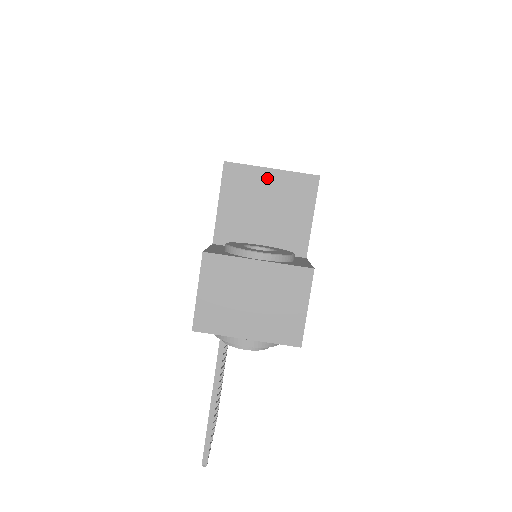
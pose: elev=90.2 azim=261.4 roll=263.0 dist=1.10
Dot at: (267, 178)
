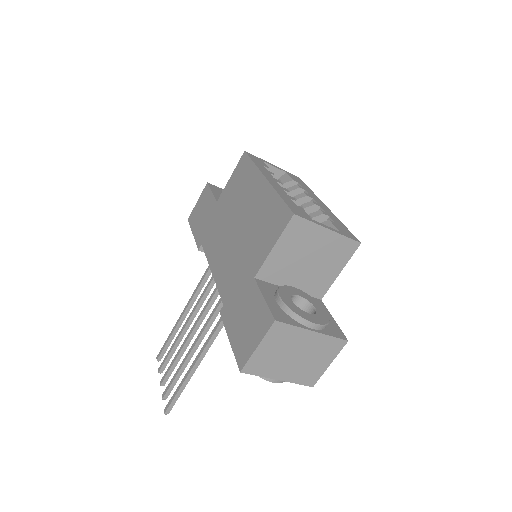
Dot at: (322, 236)
